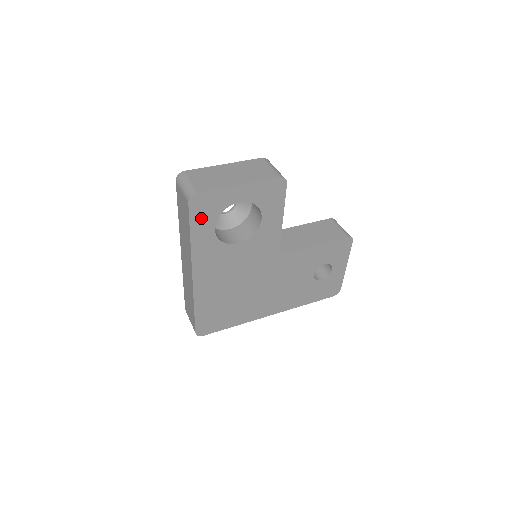
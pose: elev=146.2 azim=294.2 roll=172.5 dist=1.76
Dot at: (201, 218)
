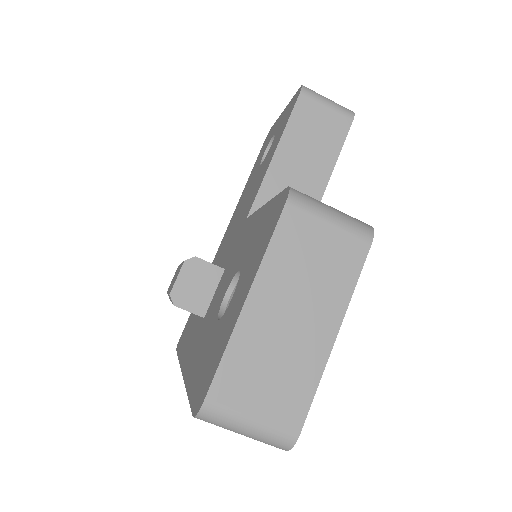
Dot at: occluded
